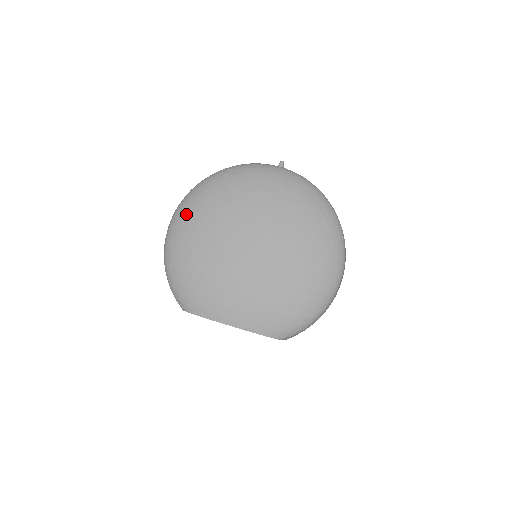
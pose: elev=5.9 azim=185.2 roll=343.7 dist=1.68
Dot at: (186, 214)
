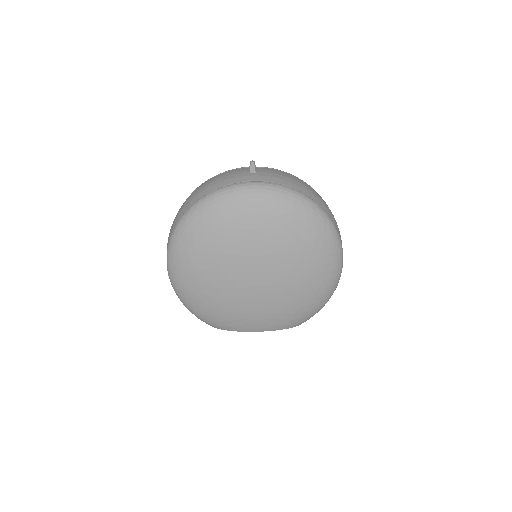
Dot at: (181, 261)
